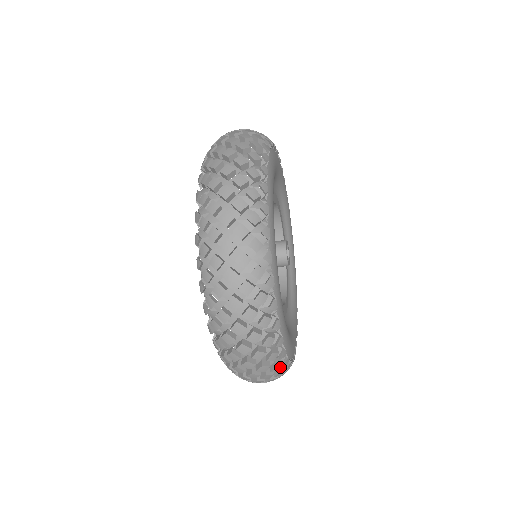
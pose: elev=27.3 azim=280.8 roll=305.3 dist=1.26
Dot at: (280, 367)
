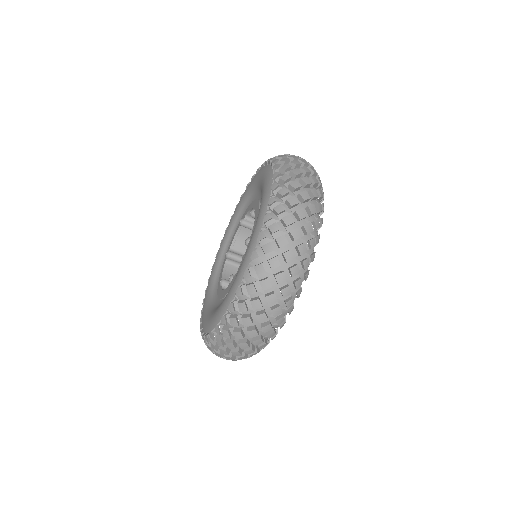
Dot at: (258, 348)
